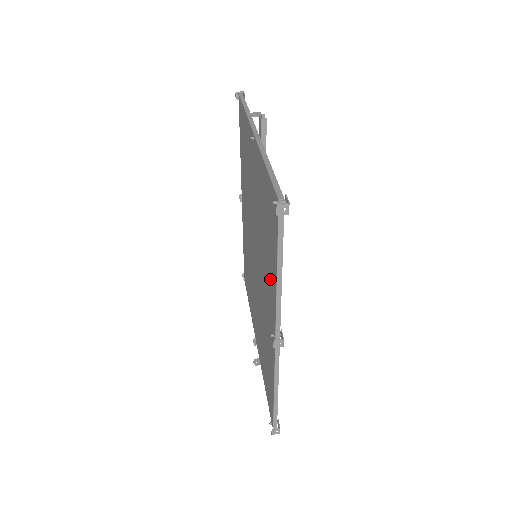
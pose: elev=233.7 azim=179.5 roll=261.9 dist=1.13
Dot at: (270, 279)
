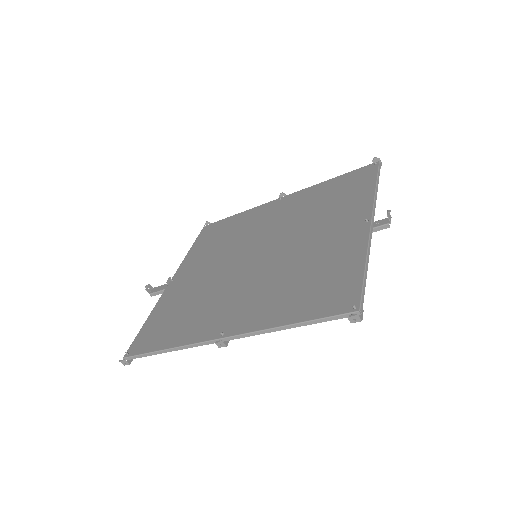
Dot at: (269, 308)
